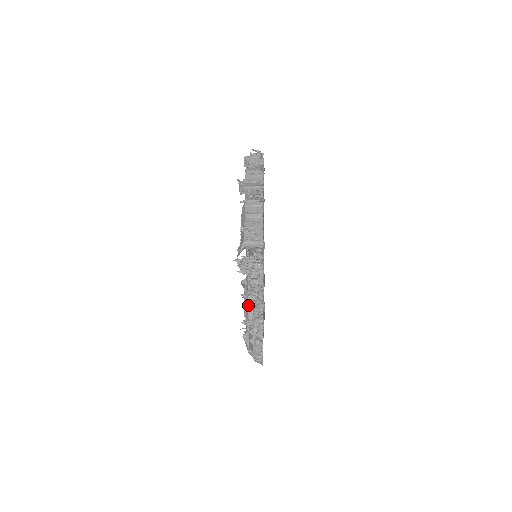
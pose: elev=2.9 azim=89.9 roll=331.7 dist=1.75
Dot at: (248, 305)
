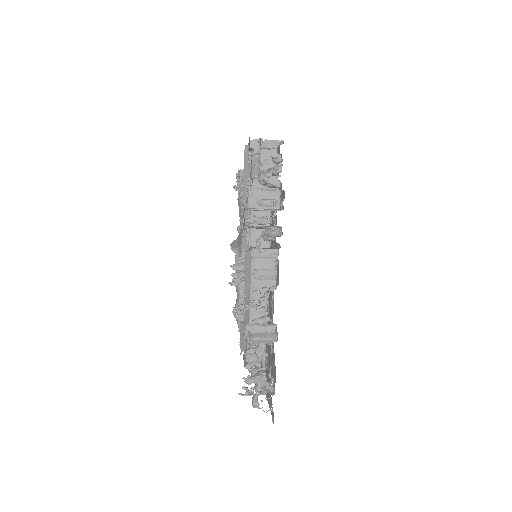
Dot at: occluded
